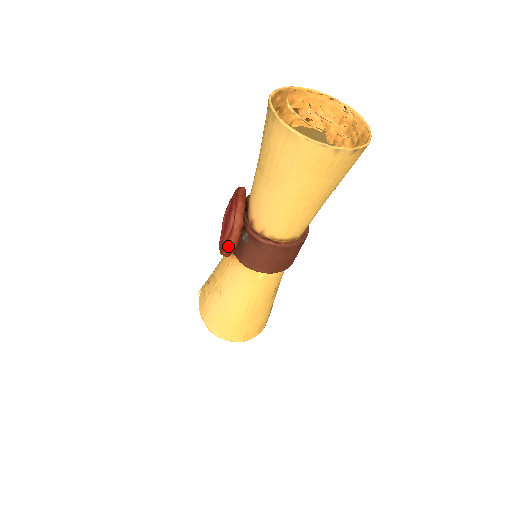
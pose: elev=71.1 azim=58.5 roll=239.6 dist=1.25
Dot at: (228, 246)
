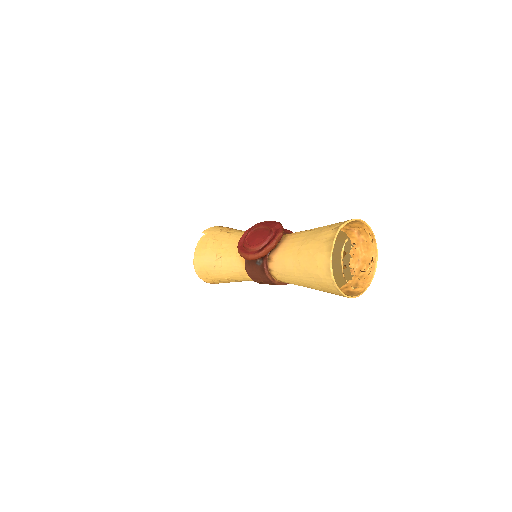
Dot at: (246, 256)
